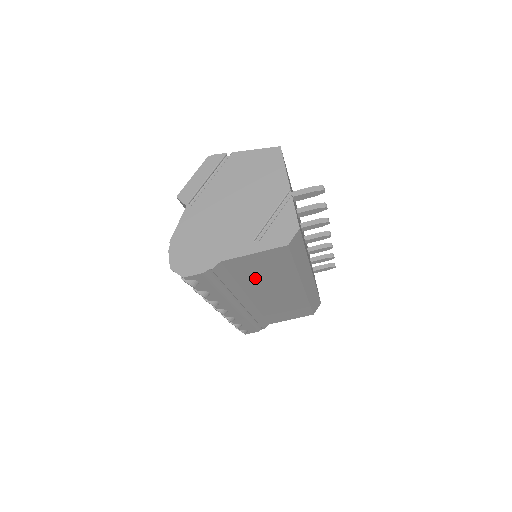
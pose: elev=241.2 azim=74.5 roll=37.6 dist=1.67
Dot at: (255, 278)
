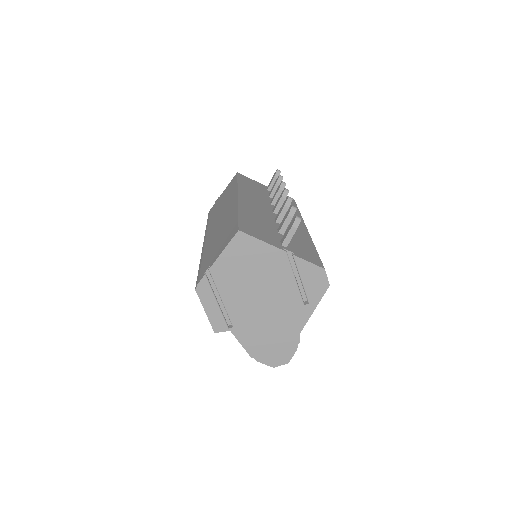
Dot at: occluded
